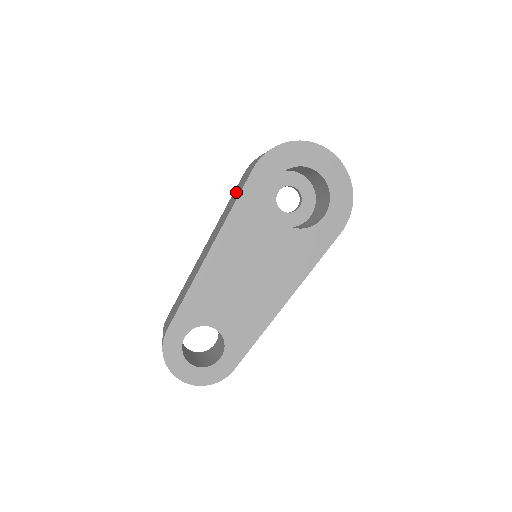
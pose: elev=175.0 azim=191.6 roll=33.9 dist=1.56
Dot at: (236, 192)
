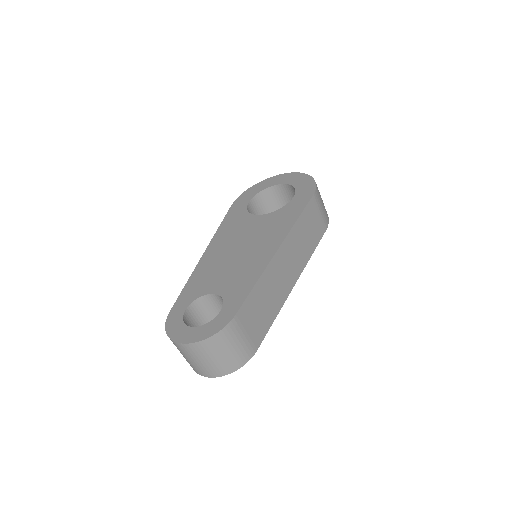
Dot at: occluded
